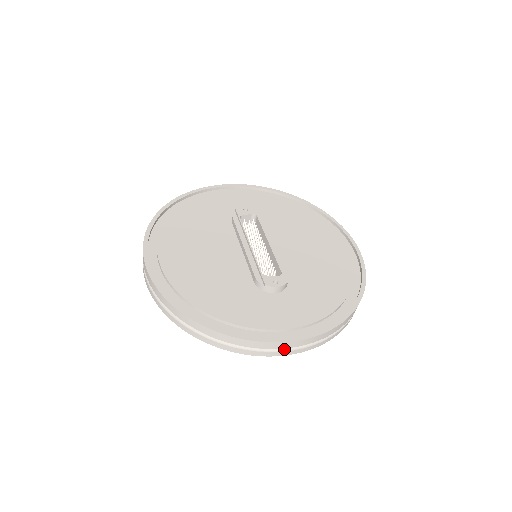
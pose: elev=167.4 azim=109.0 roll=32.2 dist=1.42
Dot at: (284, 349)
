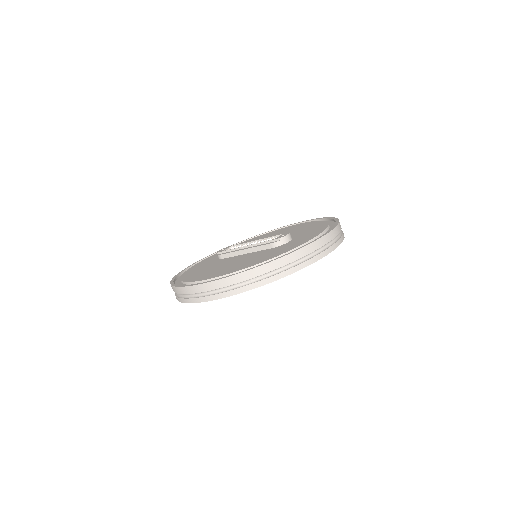
Dot at: (328, 246)
